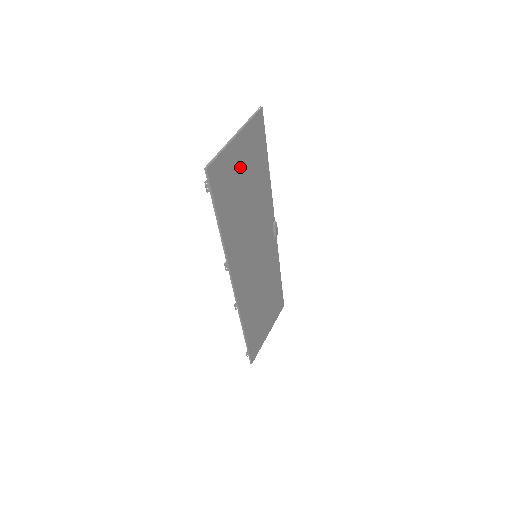
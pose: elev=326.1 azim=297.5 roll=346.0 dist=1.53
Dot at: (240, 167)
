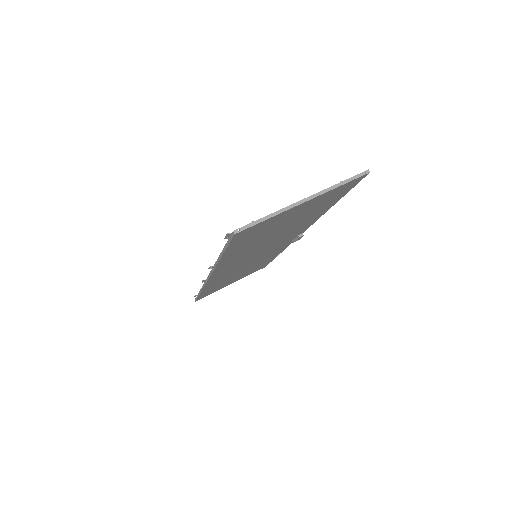
Dot at: (289, 218)
